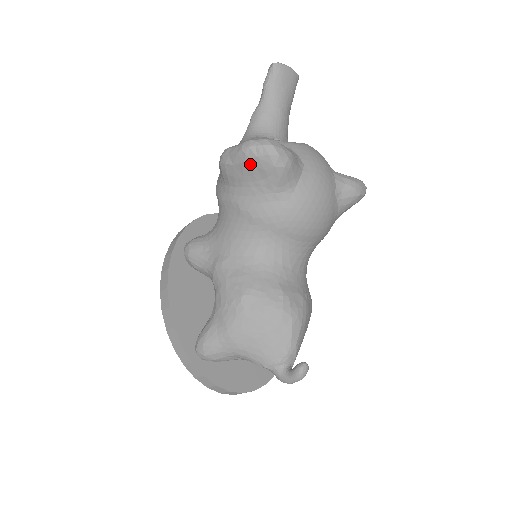
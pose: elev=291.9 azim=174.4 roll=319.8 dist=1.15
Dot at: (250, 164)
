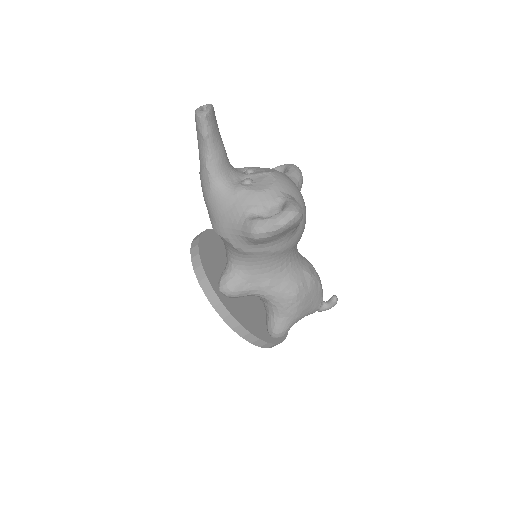
Dot at: (286, 231)
